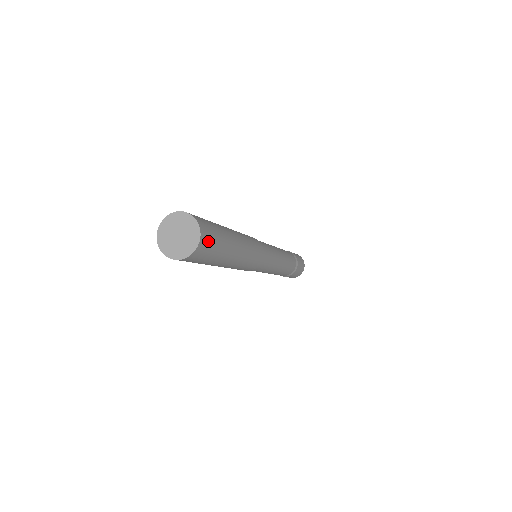
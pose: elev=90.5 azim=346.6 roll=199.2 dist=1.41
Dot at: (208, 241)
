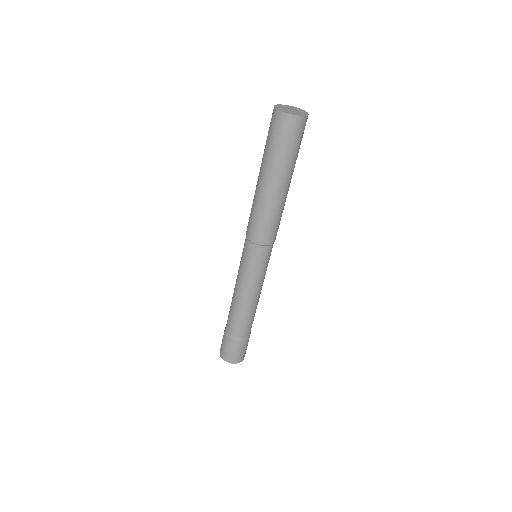
Dot at: occluded
